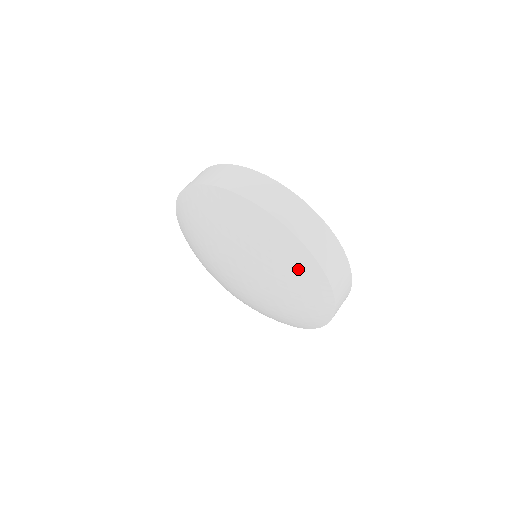
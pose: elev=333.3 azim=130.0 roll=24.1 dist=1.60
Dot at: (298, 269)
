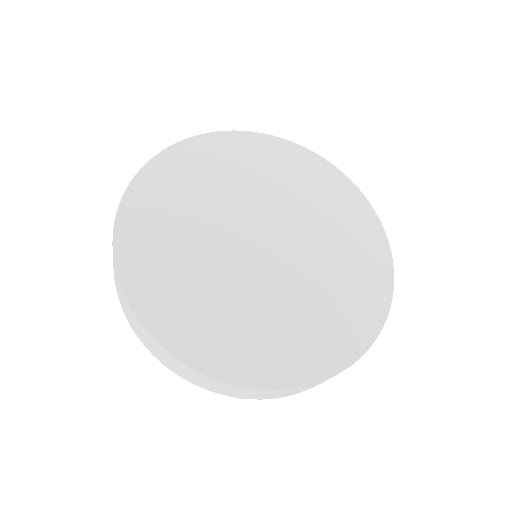
Dot at: occluded
